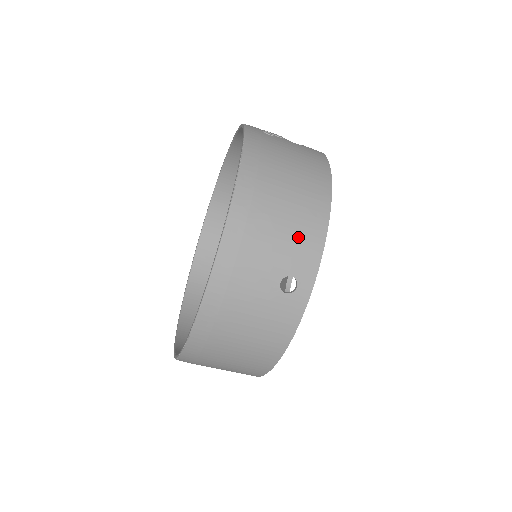
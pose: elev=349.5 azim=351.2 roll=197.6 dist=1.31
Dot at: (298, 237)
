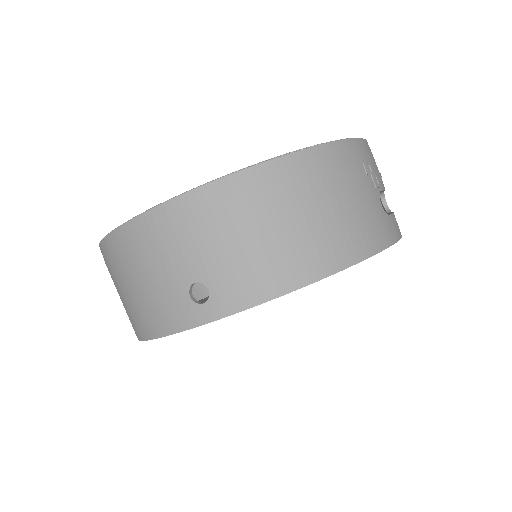
Dot at: (252, 267)
